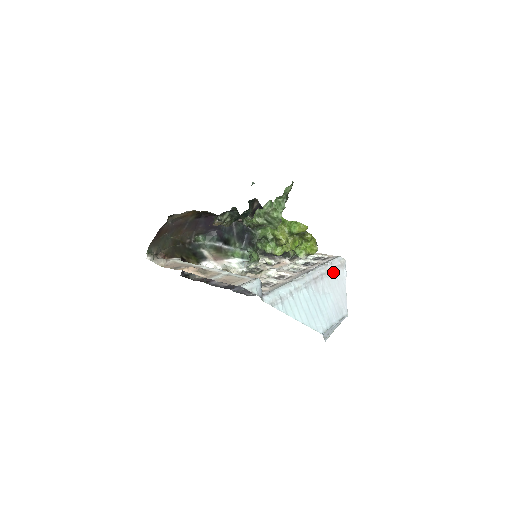
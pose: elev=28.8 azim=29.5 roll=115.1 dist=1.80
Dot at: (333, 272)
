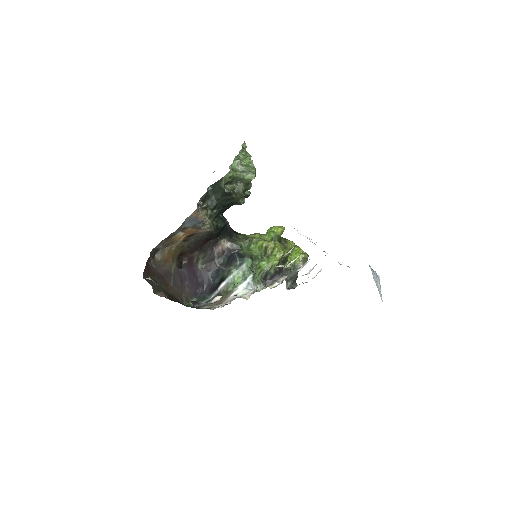
Dot at: occluded
